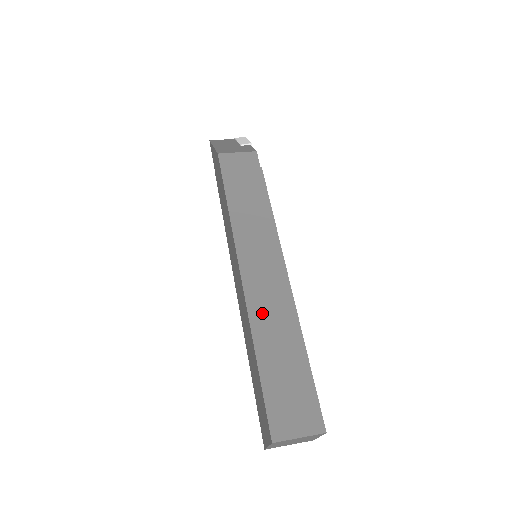
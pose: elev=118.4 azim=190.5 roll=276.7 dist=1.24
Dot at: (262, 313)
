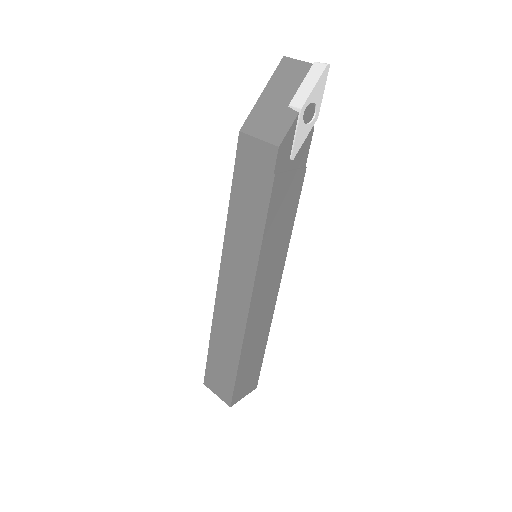
Dot at: (222, 317)
